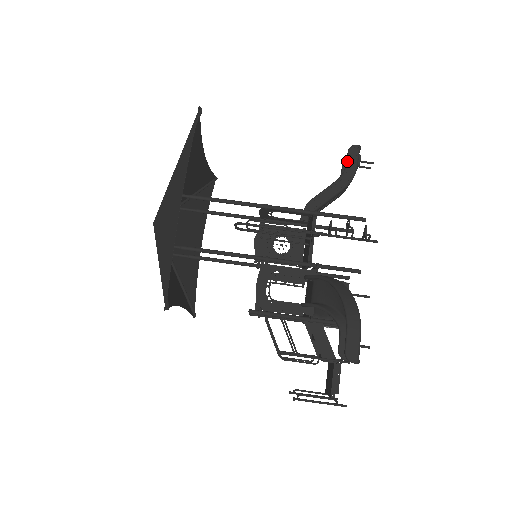
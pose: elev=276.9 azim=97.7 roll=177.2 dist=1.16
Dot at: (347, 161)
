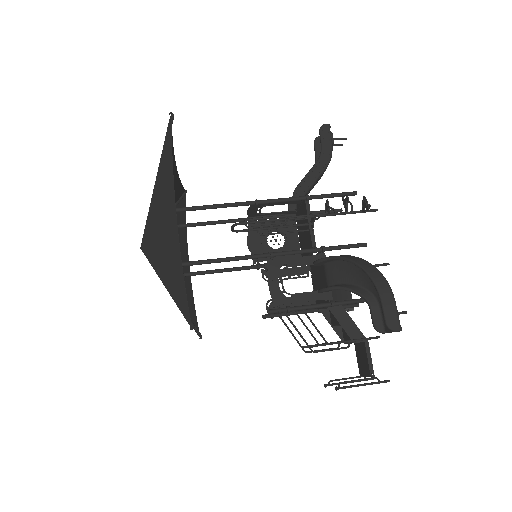
Dot at: (321, 141)
